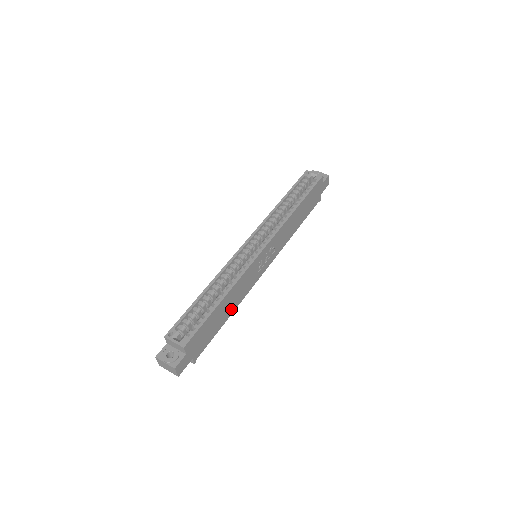
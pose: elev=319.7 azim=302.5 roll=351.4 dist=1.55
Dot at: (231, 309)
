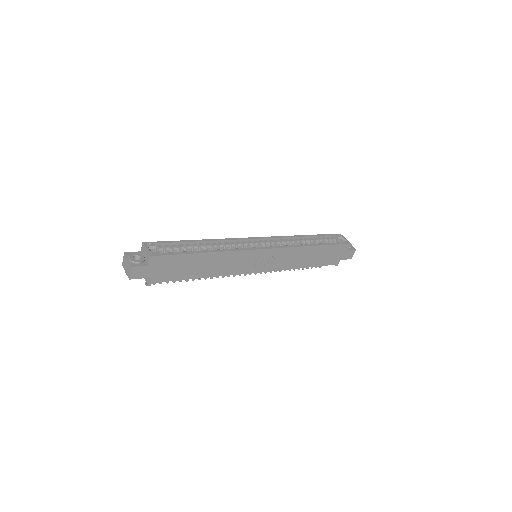
Dot at: (208, 272)
